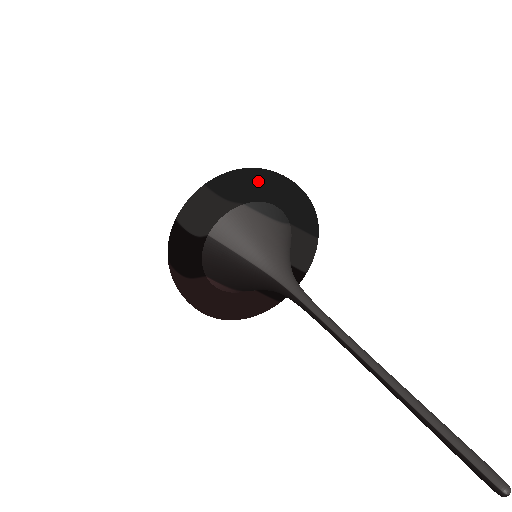
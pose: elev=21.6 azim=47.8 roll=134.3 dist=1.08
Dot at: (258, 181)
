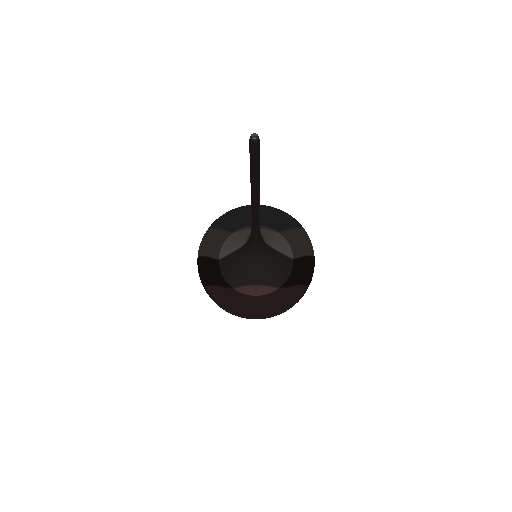
Dot at: (228, 212)
